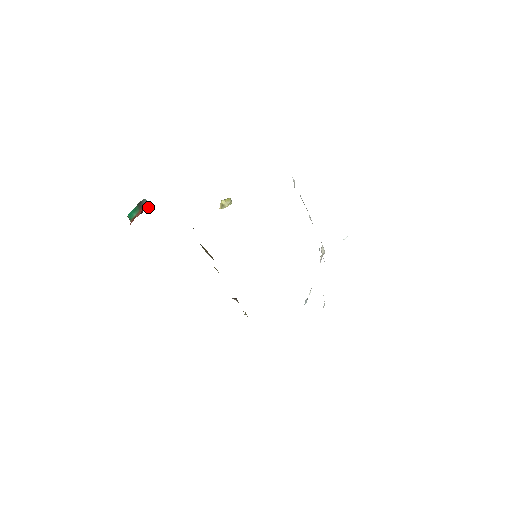
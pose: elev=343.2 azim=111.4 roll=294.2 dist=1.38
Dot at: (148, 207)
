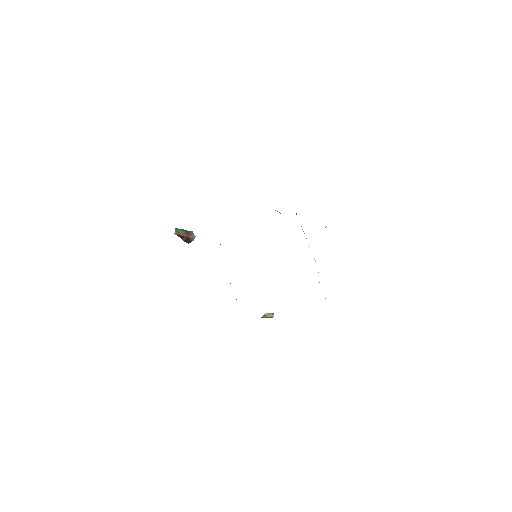
Dot at: (193, 238)
